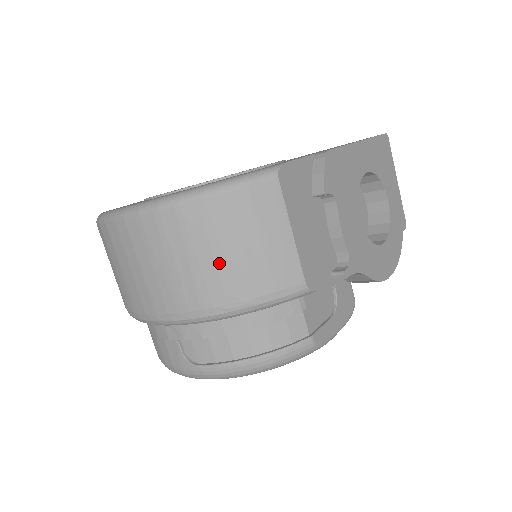
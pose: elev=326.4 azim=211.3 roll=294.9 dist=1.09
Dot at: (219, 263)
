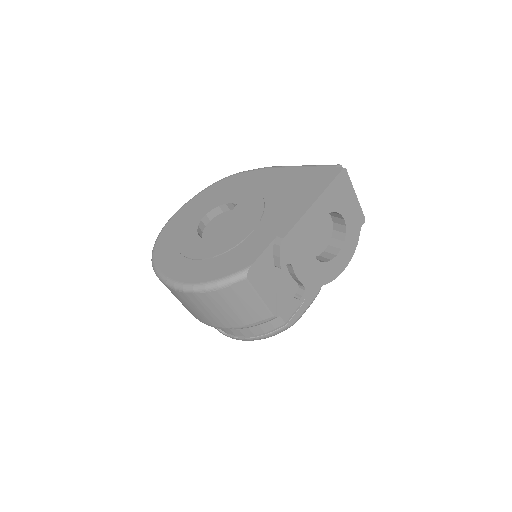
Dot at: (223, 314)
